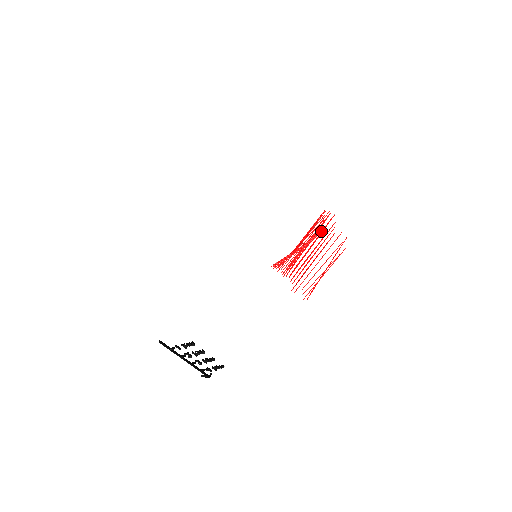
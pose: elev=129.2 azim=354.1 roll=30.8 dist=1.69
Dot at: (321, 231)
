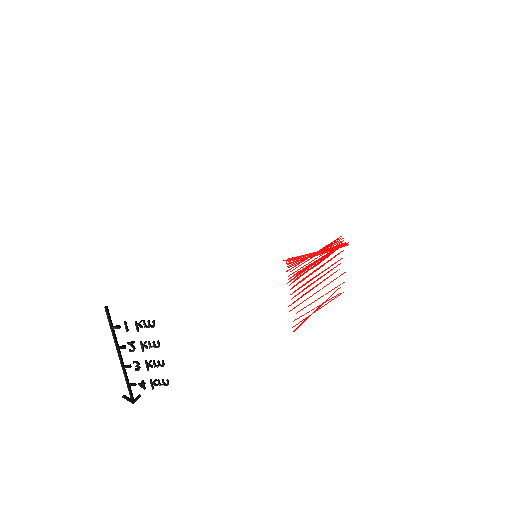
Dot at: (347, 243)
